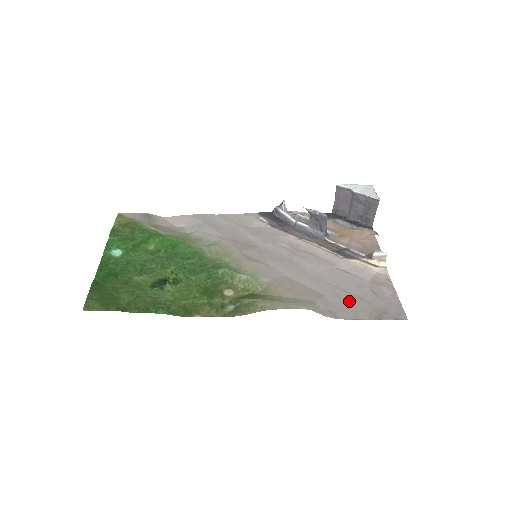
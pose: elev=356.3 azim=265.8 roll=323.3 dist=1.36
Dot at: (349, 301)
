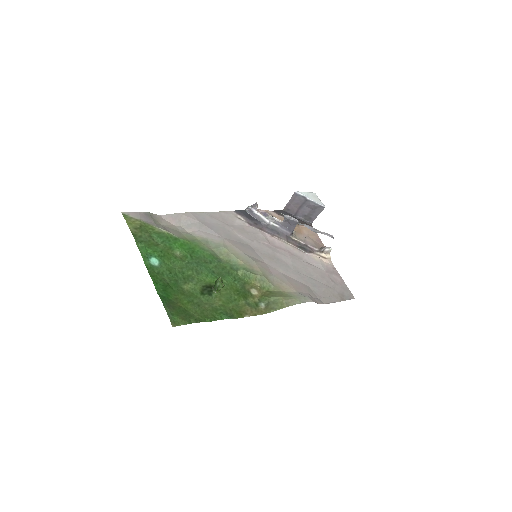
Dot at: (323, 289)
